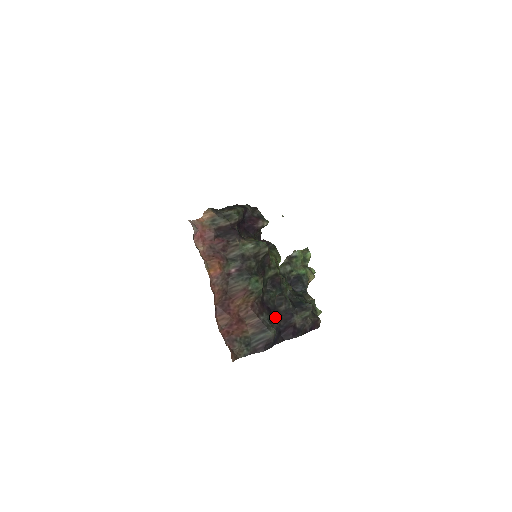
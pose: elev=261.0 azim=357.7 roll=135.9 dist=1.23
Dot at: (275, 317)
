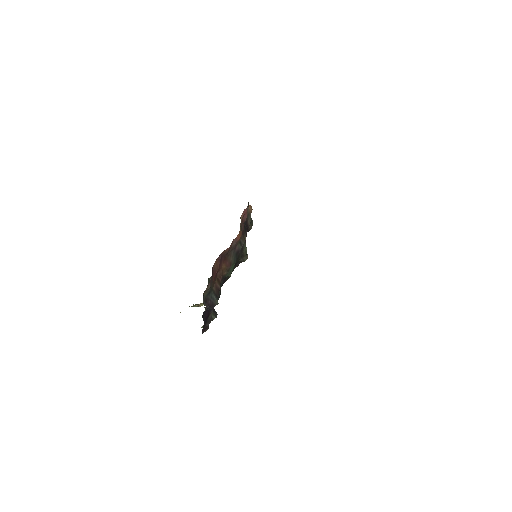
Dot at: occluded
